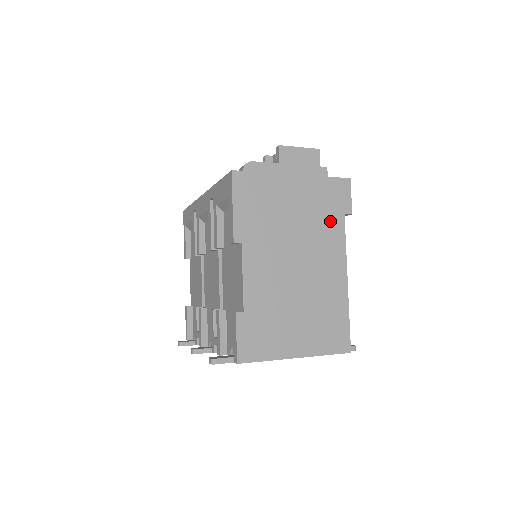
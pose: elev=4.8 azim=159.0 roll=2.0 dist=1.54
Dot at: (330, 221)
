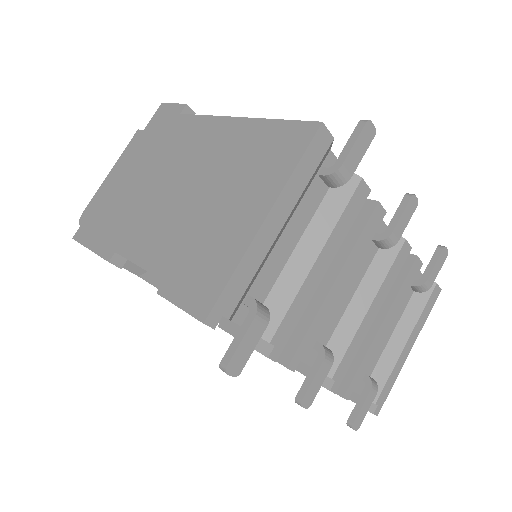
Dot at: (173, 133)
